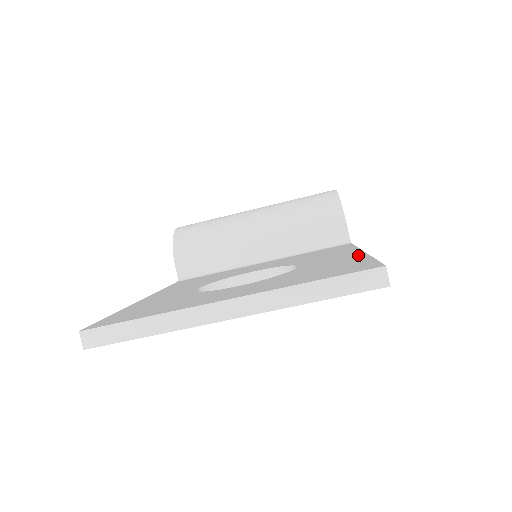
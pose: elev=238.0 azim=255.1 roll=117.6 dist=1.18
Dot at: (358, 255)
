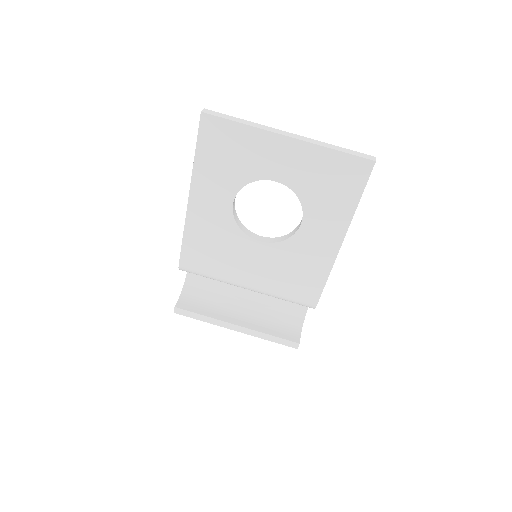
Dot at: occluded
